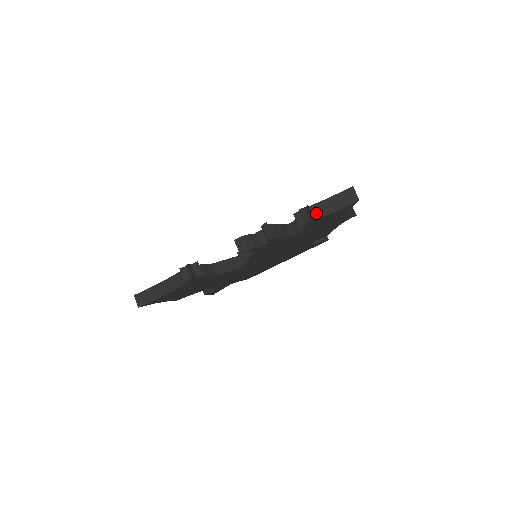
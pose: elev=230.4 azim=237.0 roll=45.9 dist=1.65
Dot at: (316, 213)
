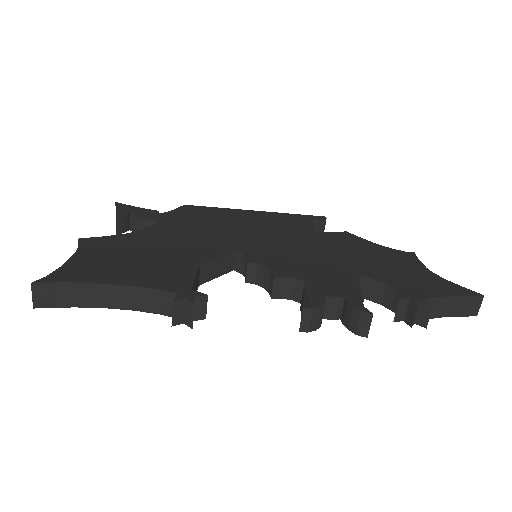
Dot at: occluded
